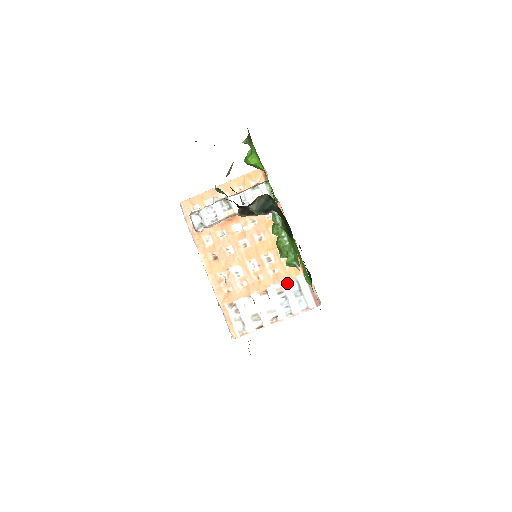
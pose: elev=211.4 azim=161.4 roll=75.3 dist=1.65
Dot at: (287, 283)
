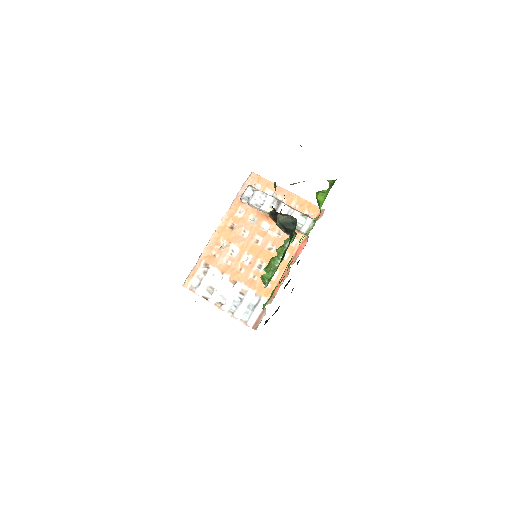
Dot at: (253, 293)
